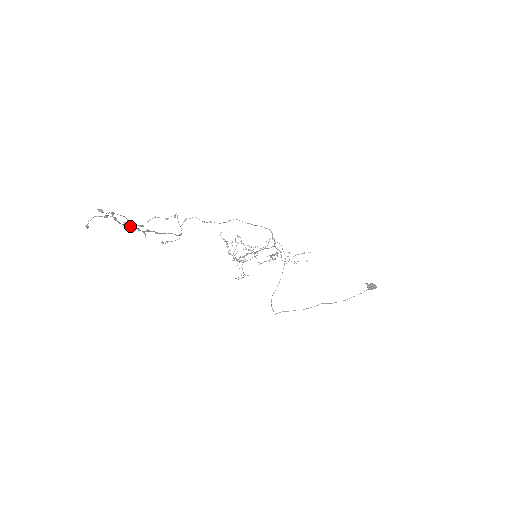
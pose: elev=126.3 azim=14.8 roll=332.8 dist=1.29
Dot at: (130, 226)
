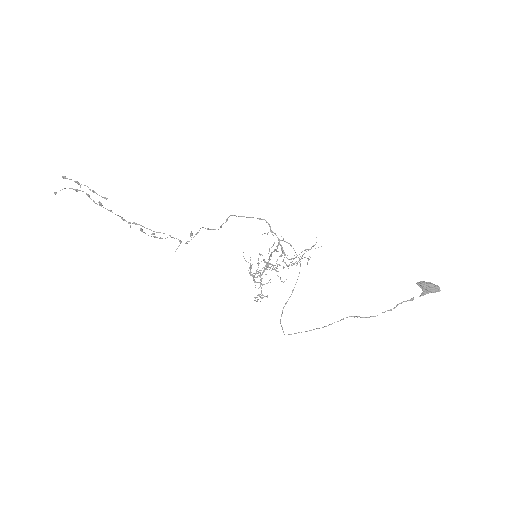
Dot at: (110, 210)
